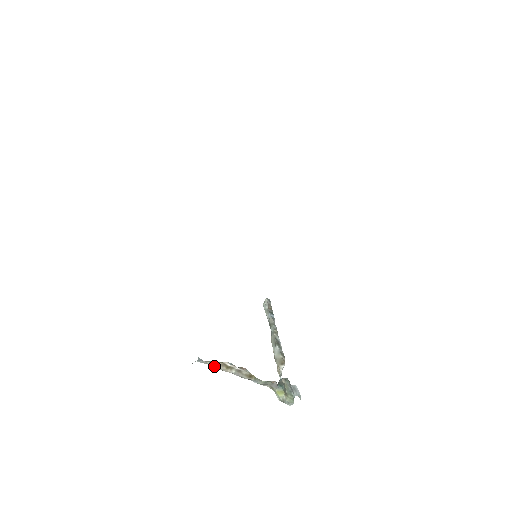
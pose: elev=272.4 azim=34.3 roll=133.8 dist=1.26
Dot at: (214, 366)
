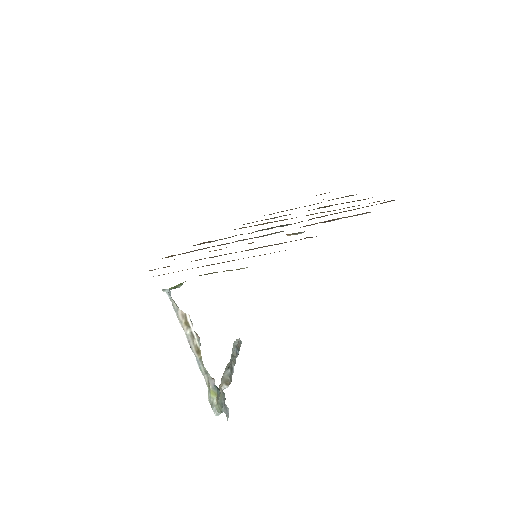
Dot at: (177, 312)
